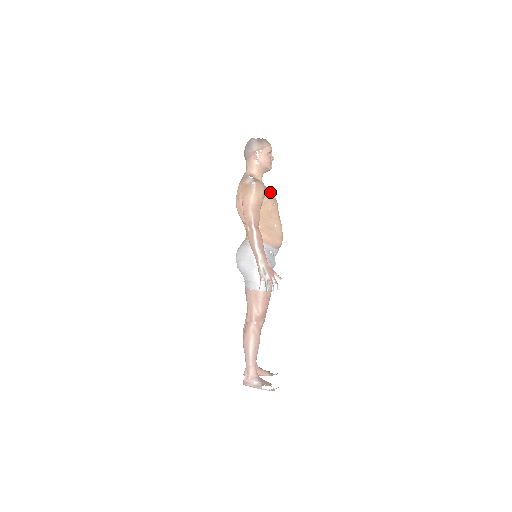
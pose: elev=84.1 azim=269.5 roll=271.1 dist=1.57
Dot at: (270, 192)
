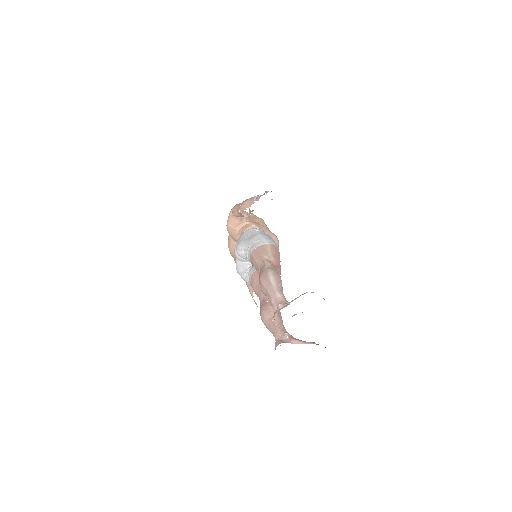
Dot at: occluded
